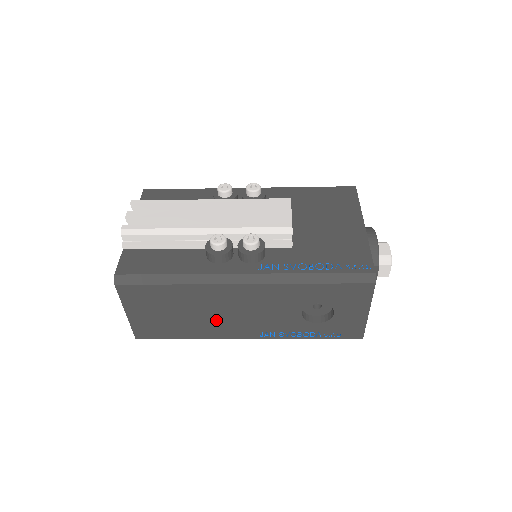
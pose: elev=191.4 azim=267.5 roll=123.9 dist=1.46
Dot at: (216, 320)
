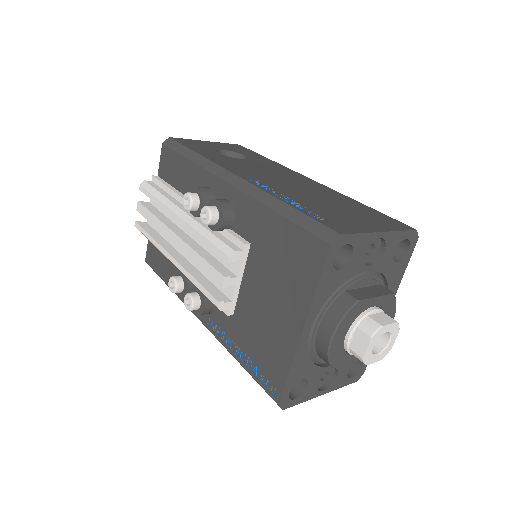
Dot at: occluded
